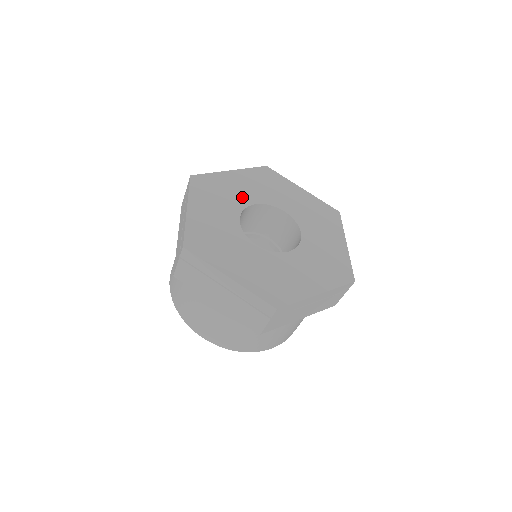
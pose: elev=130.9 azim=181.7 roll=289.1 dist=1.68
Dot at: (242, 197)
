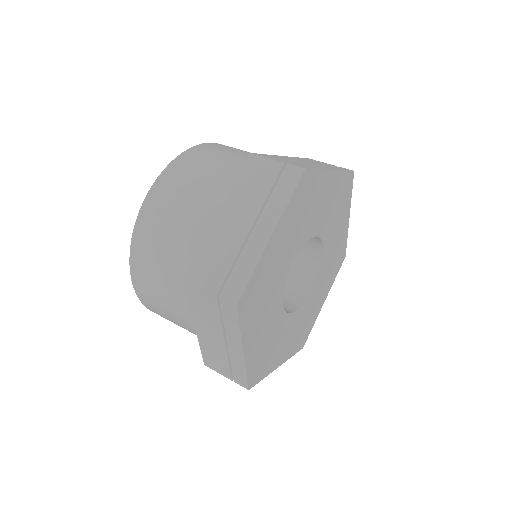
Dot at: (314, 223)
